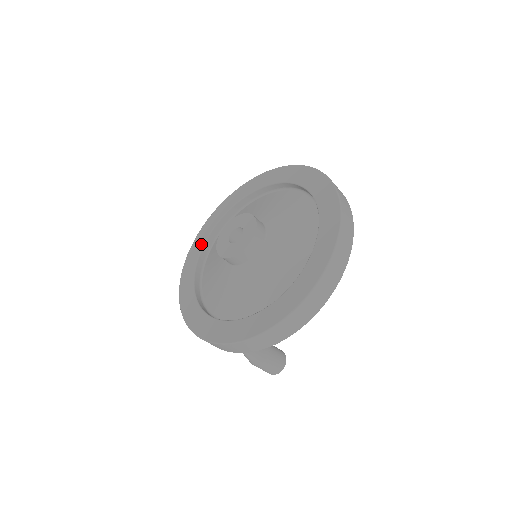
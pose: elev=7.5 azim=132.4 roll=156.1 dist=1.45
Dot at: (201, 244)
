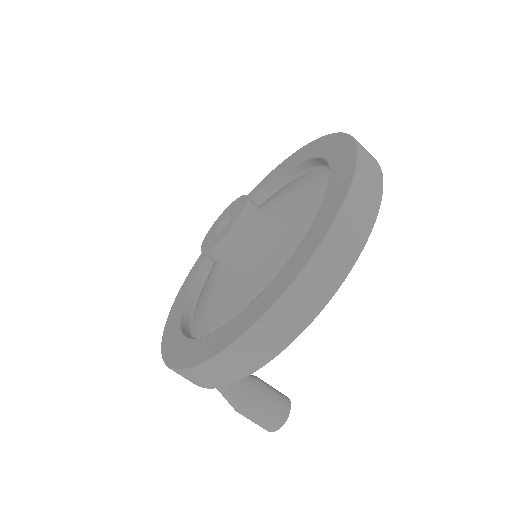
Dot at: occluded
